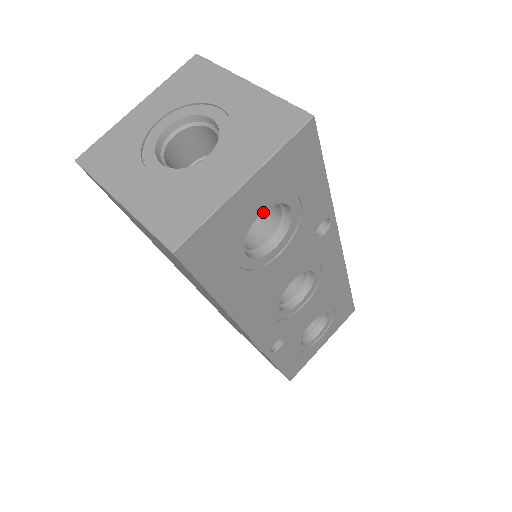
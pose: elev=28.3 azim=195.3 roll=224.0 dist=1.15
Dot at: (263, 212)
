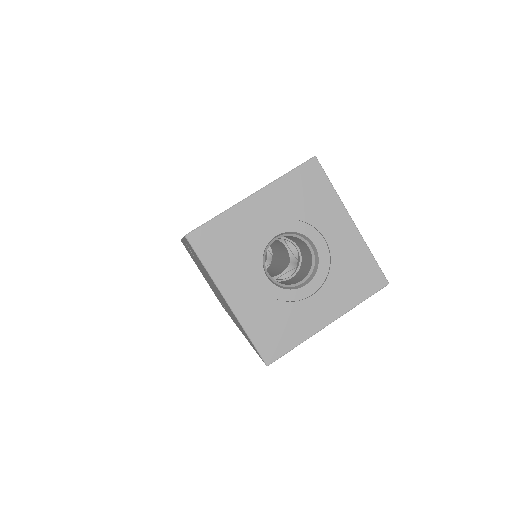
Dot at: occluded
